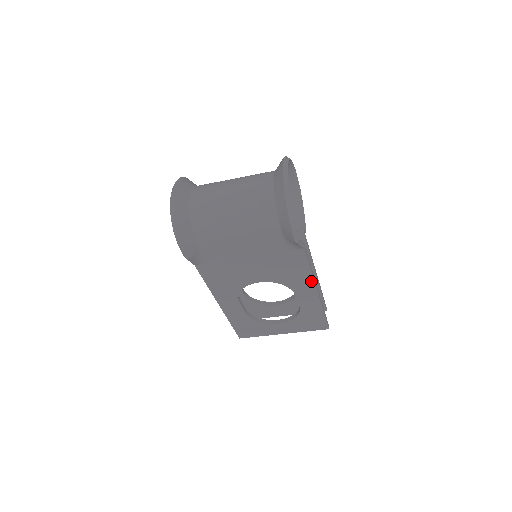
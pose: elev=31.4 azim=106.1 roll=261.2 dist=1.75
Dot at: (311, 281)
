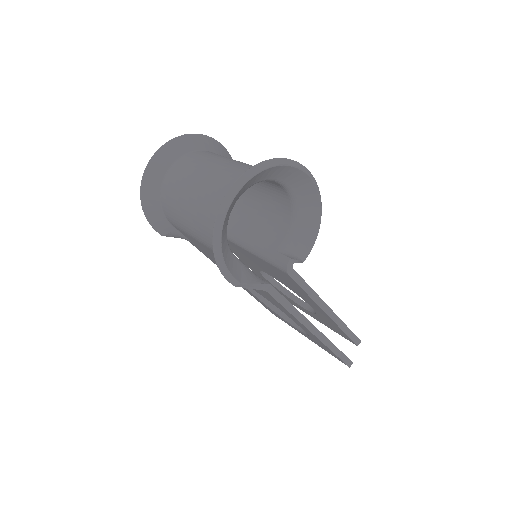
Dot at: (298, 320)
